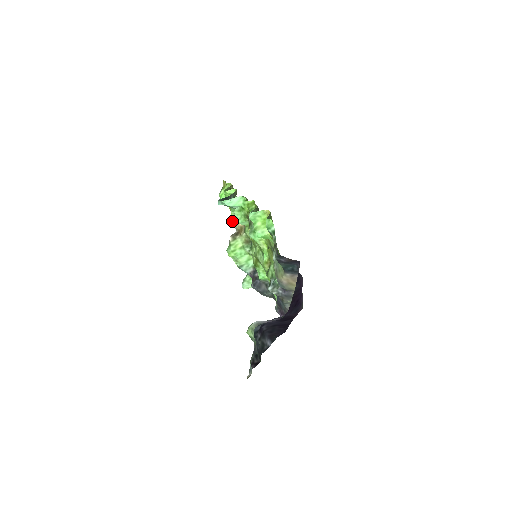
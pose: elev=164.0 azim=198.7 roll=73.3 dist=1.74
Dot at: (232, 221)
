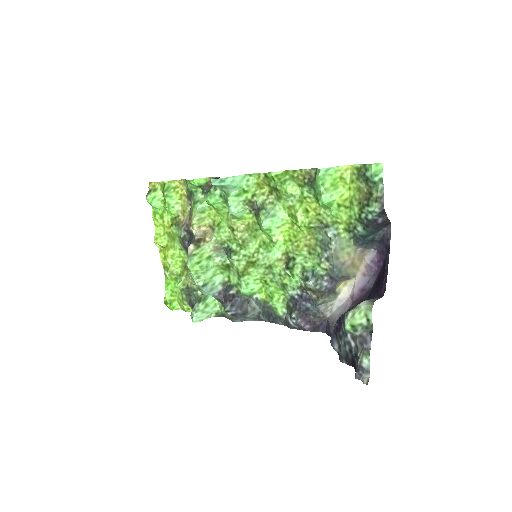
Dot at: (193, 223)
